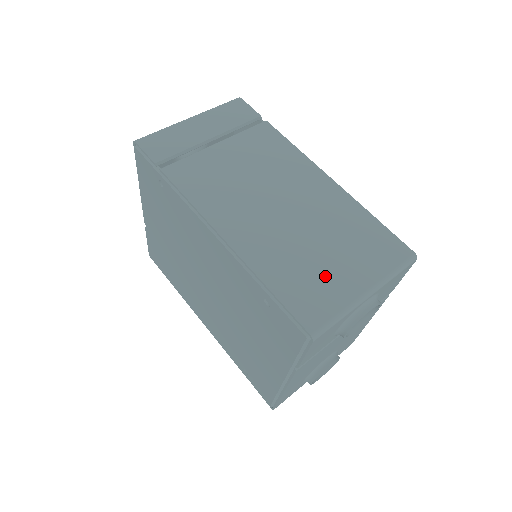
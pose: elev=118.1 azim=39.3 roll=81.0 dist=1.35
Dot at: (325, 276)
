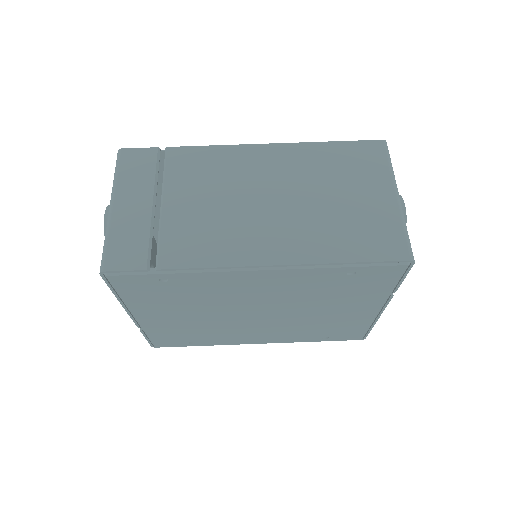
Dot at: (364, 214)
